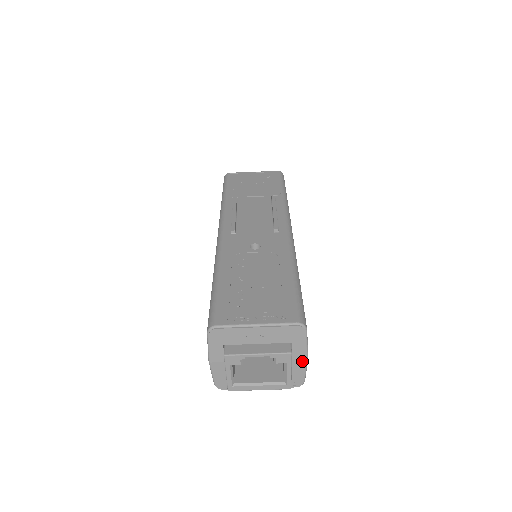
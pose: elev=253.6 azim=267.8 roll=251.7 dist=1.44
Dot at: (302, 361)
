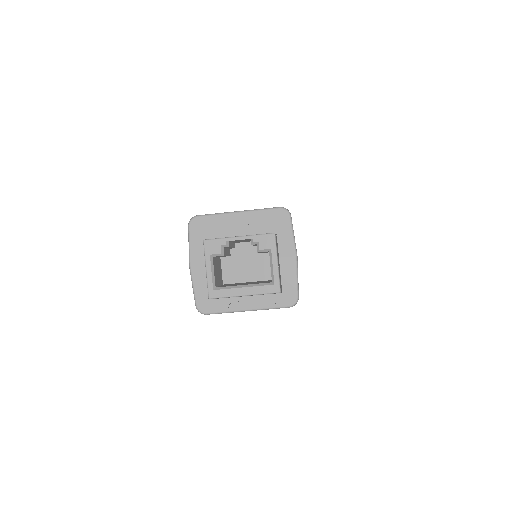
Dot at: (291, 260)
